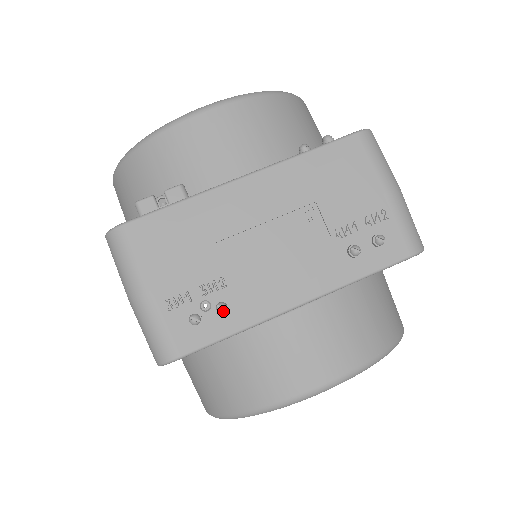
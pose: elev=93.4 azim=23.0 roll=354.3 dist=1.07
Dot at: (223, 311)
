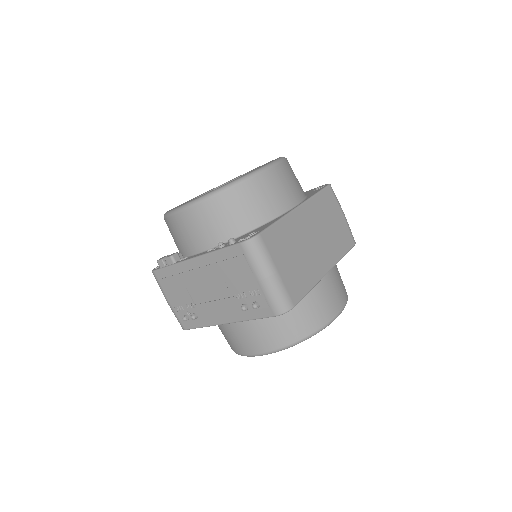
Dot at: occluded
